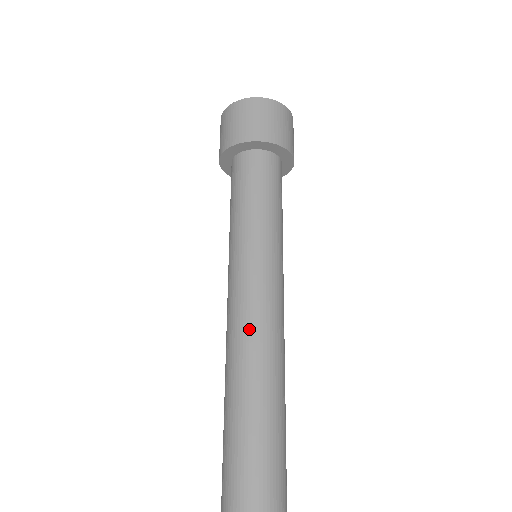
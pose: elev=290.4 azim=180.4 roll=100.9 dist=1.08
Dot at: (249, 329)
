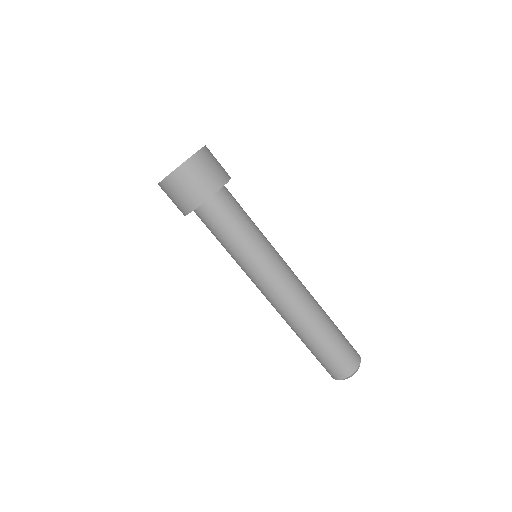
Dot at: (280, 309)
